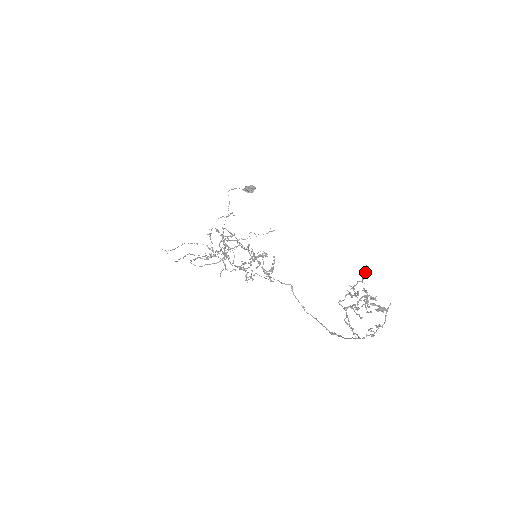
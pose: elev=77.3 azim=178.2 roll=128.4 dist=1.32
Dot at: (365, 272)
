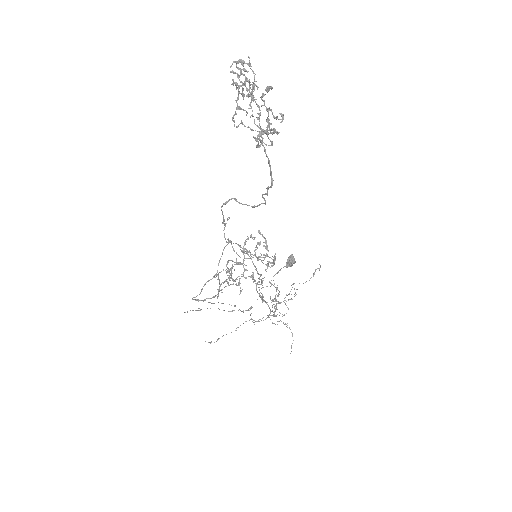
Dot at: occluded
